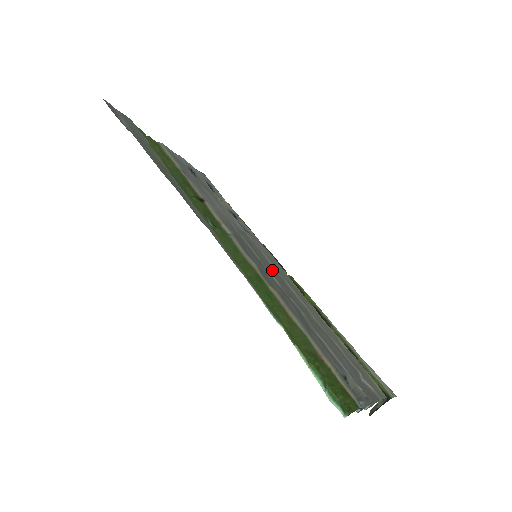
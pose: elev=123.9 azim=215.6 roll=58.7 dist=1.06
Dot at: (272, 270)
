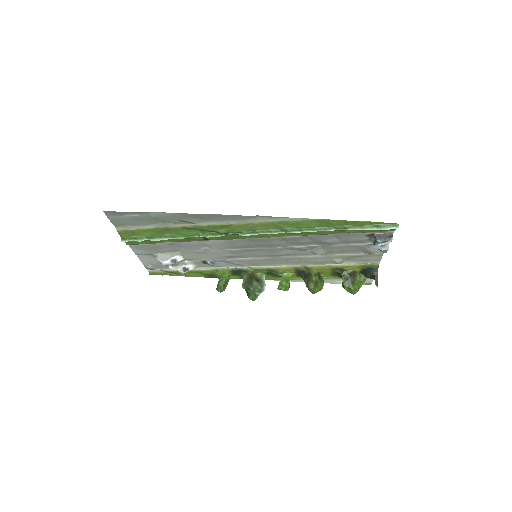
Dot at: (272, 255)
